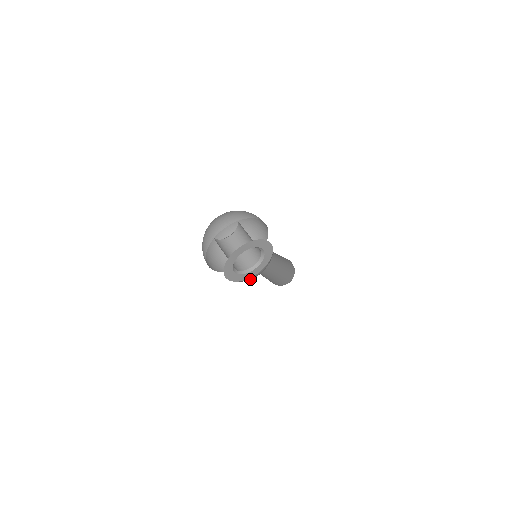
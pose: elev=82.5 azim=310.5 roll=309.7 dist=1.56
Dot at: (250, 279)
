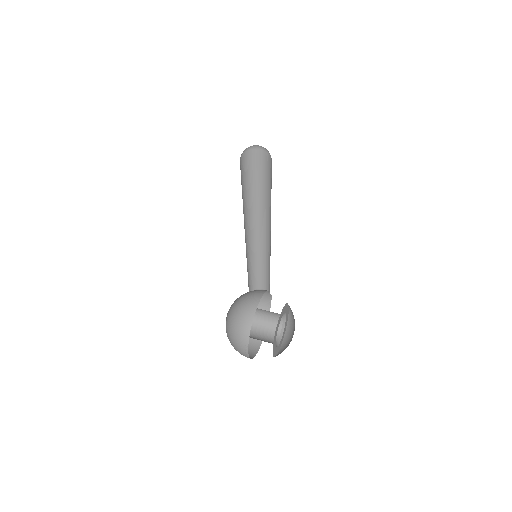
Dot at: (291, 323)
